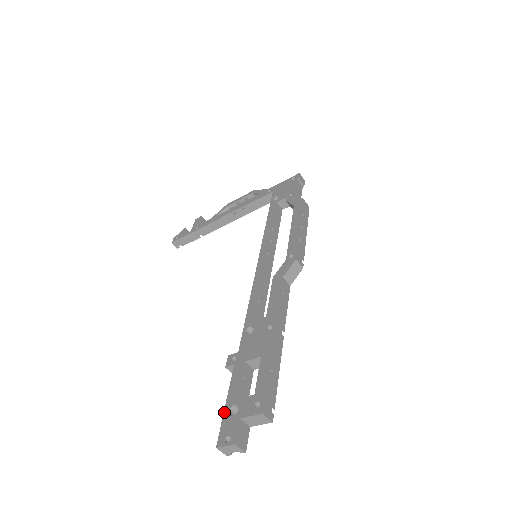
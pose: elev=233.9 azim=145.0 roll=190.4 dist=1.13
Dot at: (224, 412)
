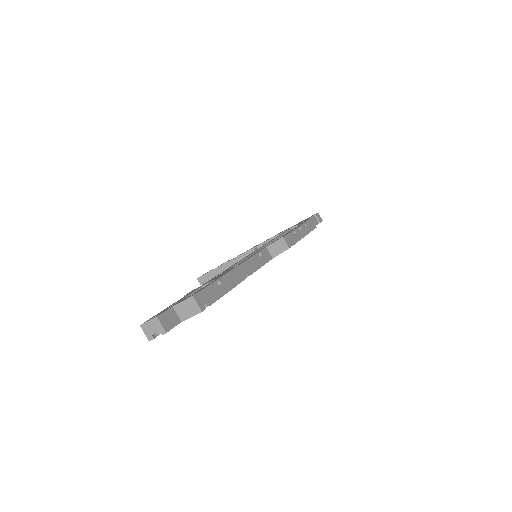
Dot at: (163, 310)
